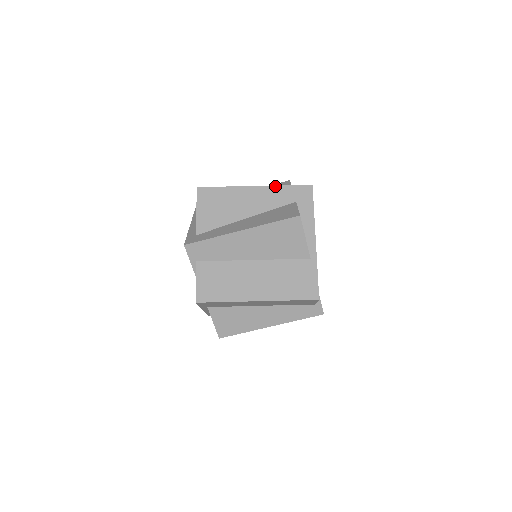
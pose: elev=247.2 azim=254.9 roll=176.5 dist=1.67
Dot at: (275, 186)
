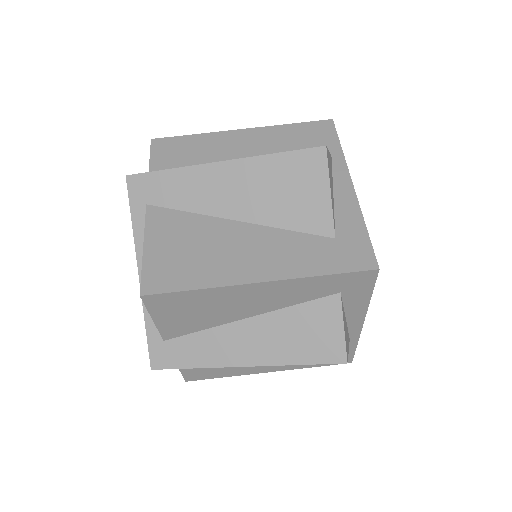
Dot at: (302, 279)
